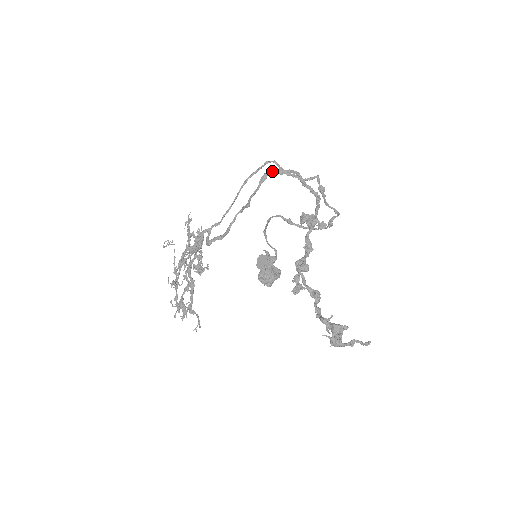
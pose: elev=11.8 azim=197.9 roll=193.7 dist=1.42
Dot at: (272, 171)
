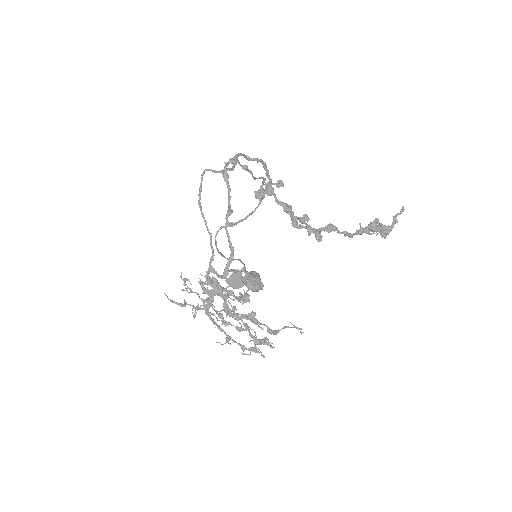
Dot at: (227, 165)
